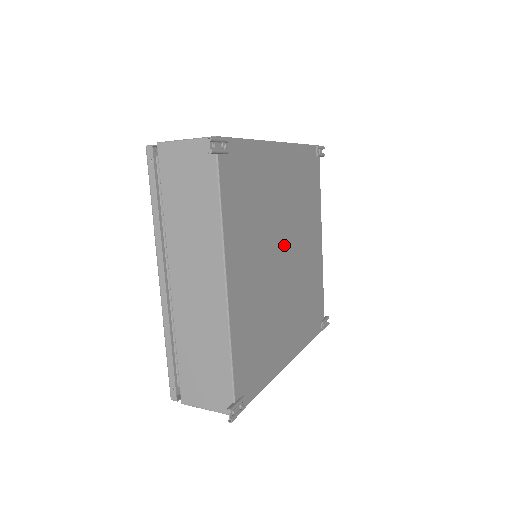
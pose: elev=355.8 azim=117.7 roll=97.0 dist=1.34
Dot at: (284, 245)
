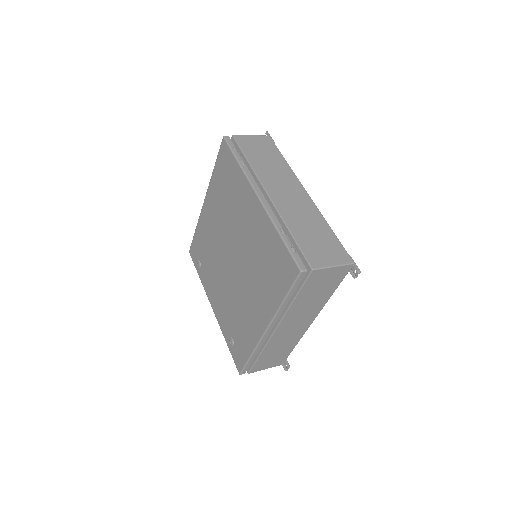
Dot at: occluded
